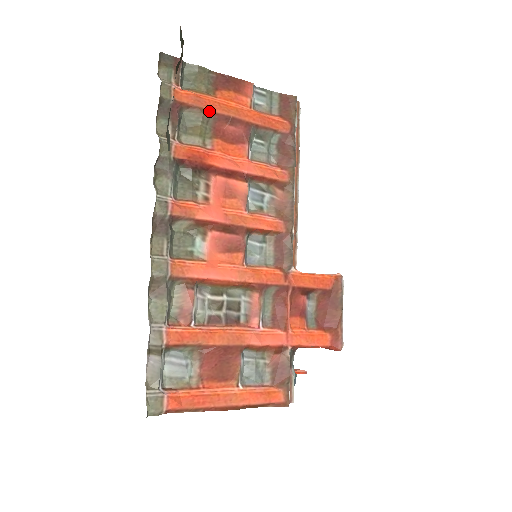
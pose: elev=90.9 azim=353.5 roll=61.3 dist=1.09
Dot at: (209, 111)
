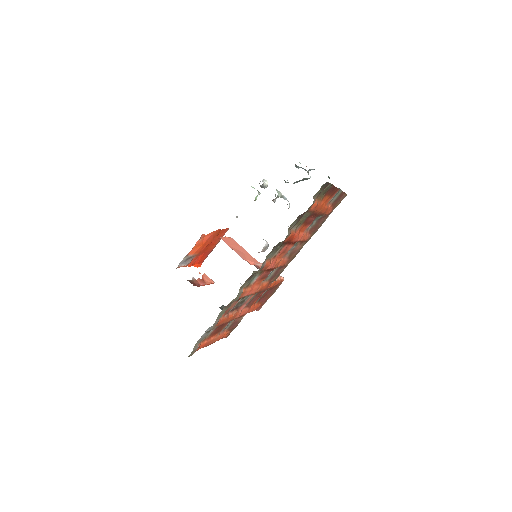
Dot at: (314, 212)
